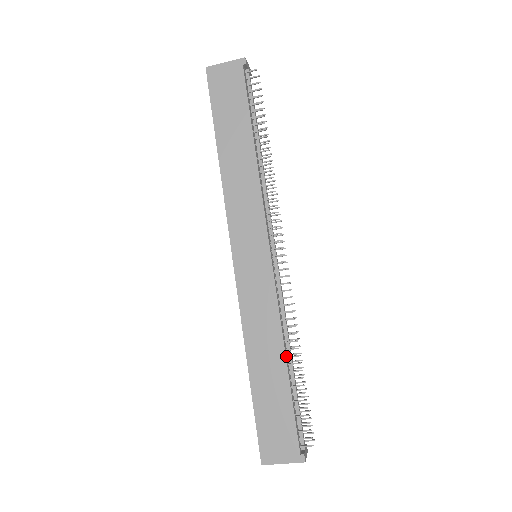
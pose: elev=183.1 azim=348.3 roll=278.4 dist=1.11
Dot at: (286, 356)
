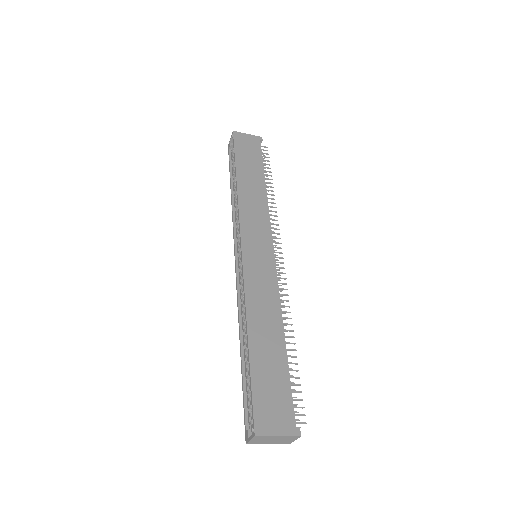
Dot at: (283, 334)
